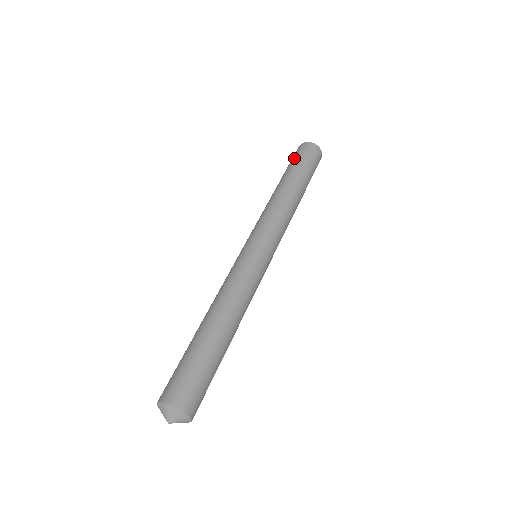
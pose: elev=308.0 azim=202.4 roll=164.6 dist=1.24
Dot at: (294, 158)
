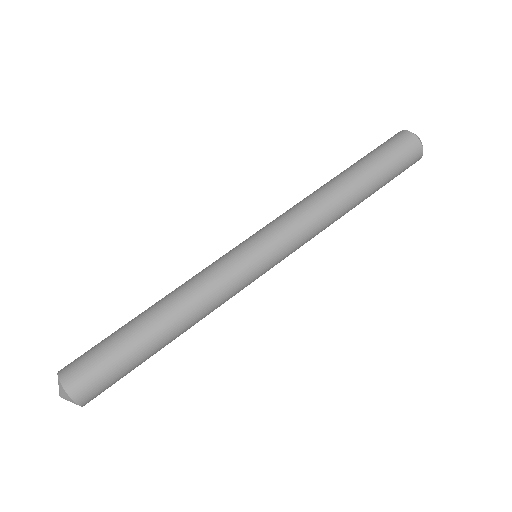
Dot at: occluded
